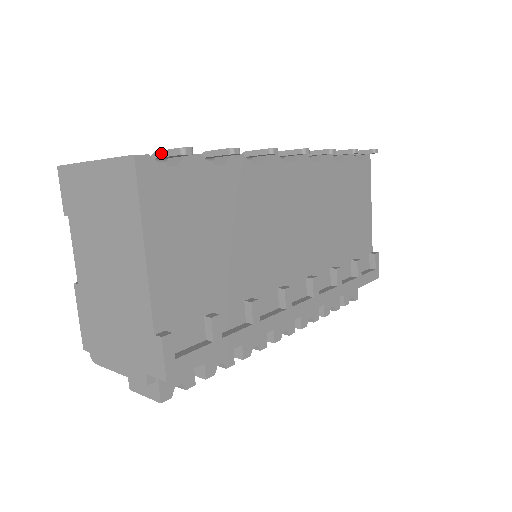
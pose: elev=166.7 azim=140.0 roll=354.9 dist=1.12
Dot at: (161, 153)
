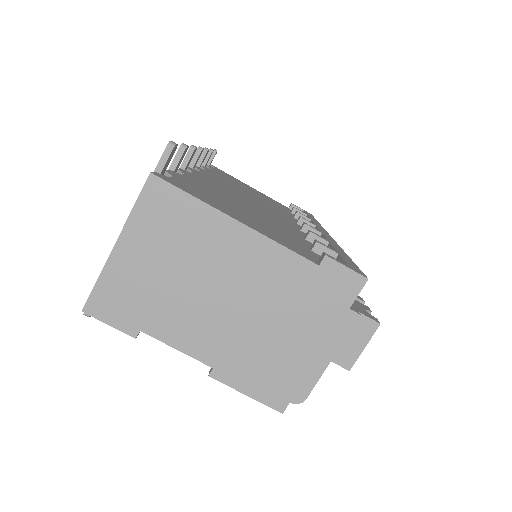
Dot at: (157, 172)
